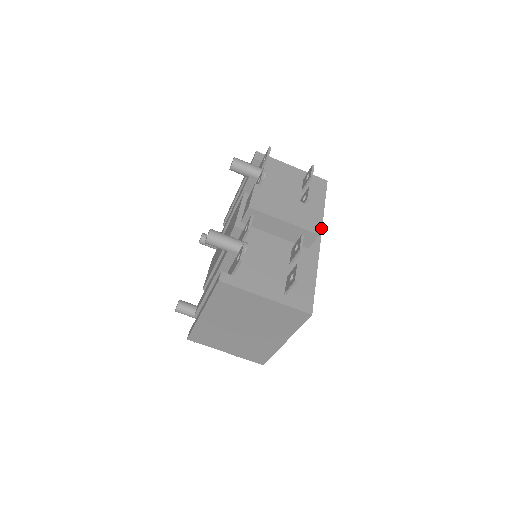
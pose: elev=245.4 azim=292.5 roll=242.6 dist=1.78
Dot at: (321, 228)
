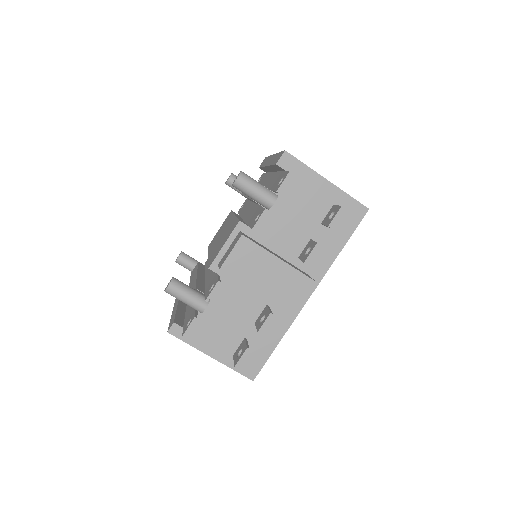
Dot at: (319, 282)
